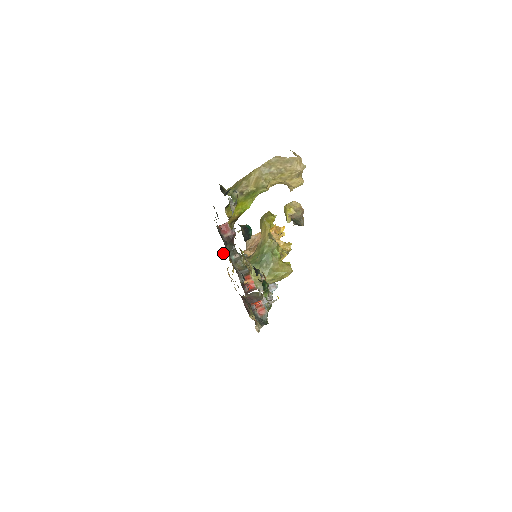
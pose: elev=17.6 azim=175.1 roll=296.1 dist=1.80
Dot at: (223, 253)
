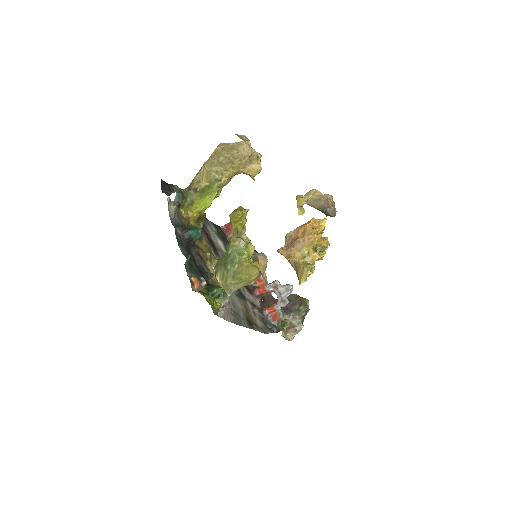
Dot at: occluded
